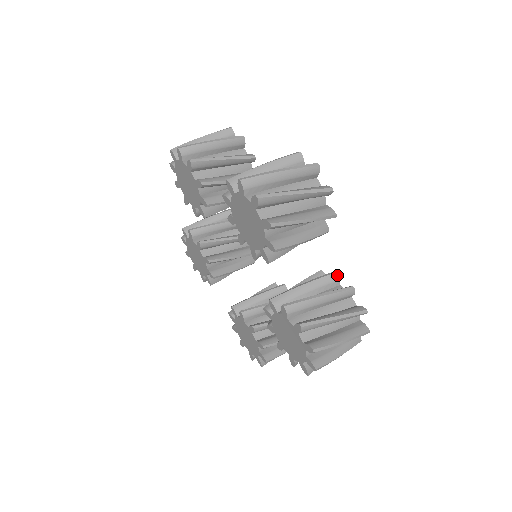
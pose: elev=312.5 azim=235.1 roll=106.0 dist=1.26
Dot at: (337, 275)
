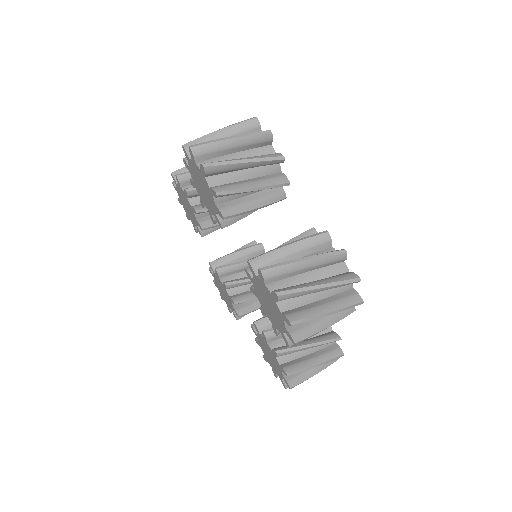
Dot at: occluded
